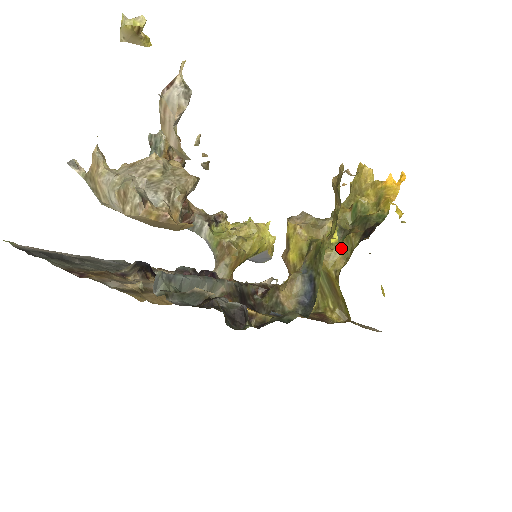
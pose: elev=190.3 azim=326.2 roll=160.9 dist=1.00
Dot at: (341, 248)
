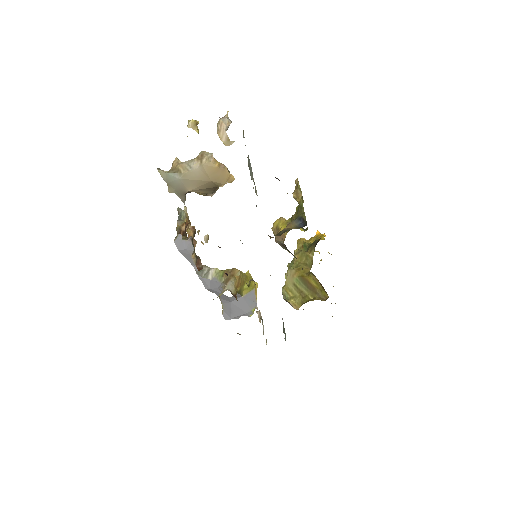
Dot at: (305, 264)
